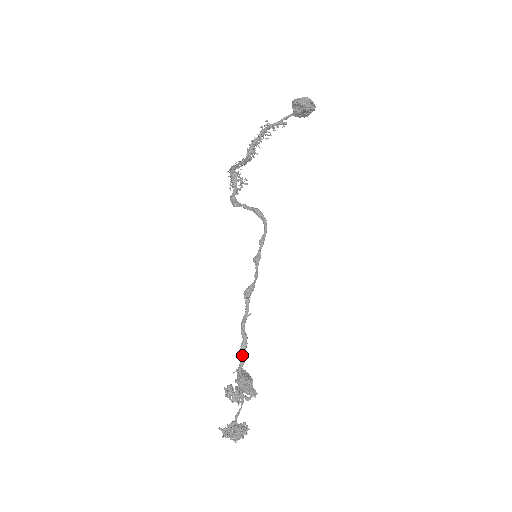
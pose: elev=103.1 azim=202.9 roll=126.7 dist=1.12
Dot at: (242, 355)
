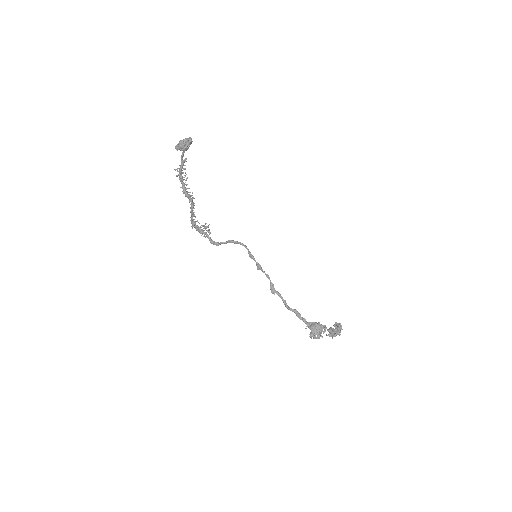
Dot at: (301, 319)
